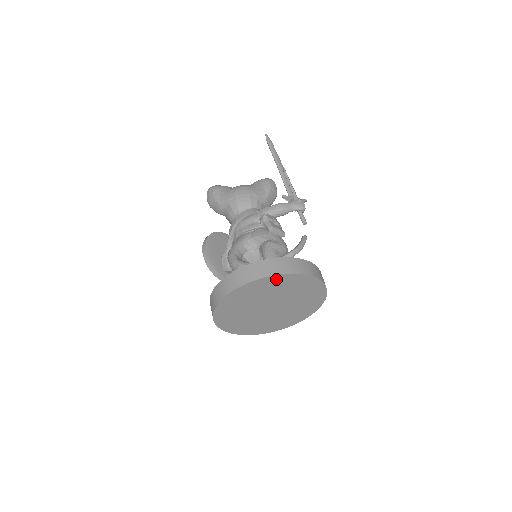
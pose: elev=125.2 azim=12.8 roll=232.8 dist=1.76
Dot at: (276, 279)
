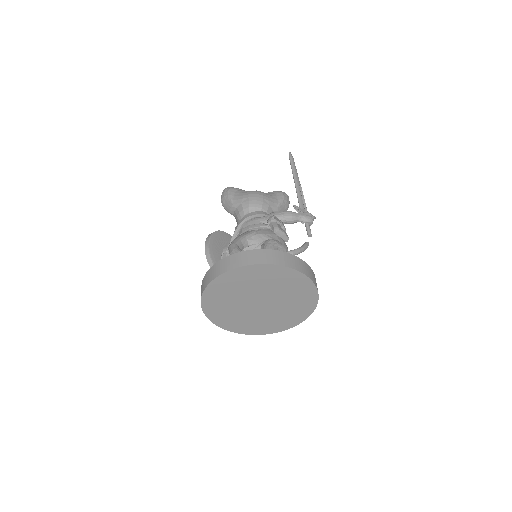
Dot at: (272, 269)
